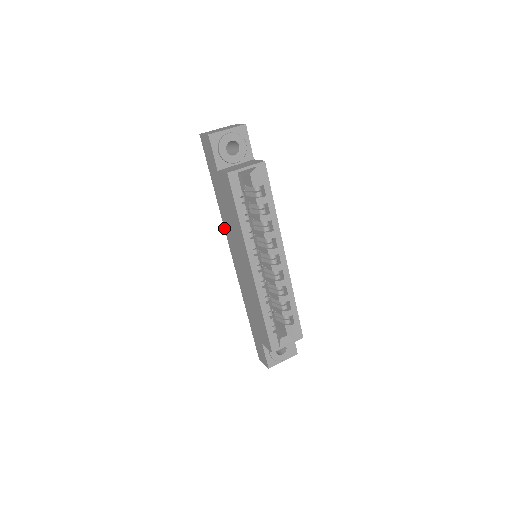
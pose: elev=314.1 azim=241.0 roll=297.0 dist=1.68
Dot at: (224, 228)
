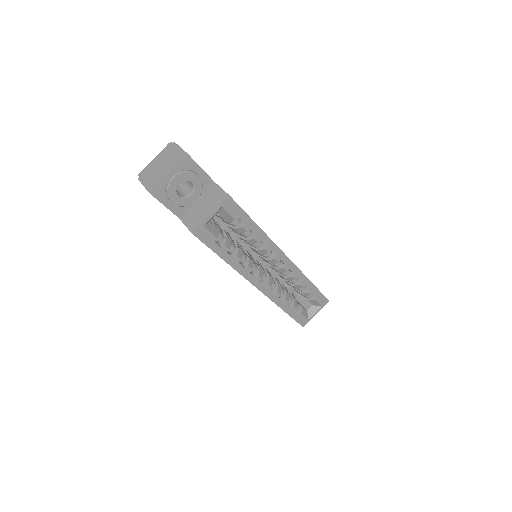
Dot at: occluded
